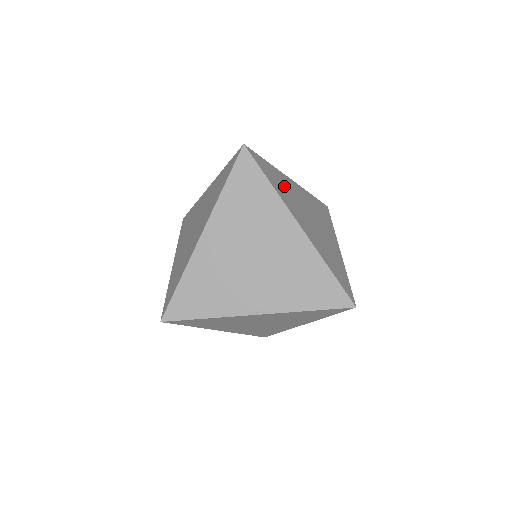
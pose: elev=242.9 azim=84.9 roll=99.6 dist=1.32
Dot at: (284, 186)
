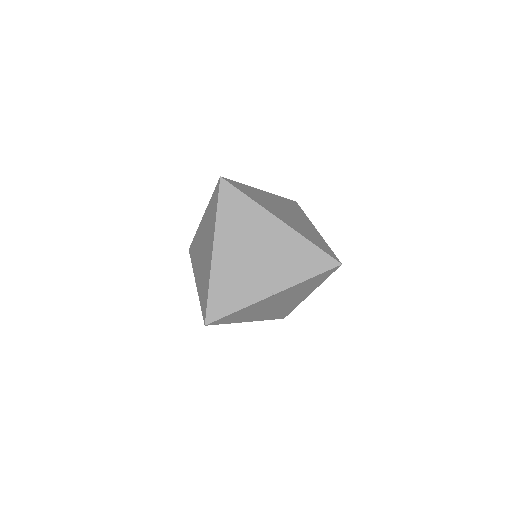
Dot at: (259, 196)
